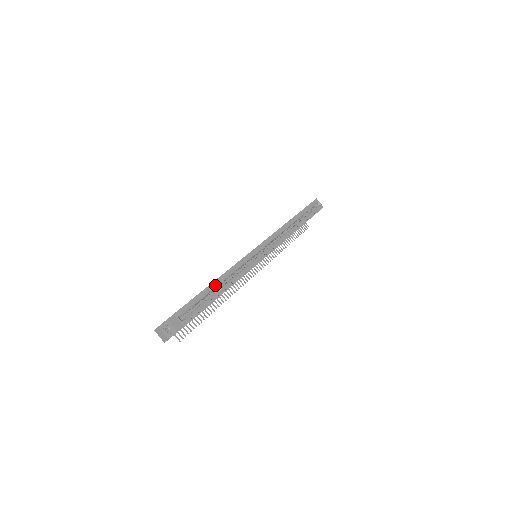
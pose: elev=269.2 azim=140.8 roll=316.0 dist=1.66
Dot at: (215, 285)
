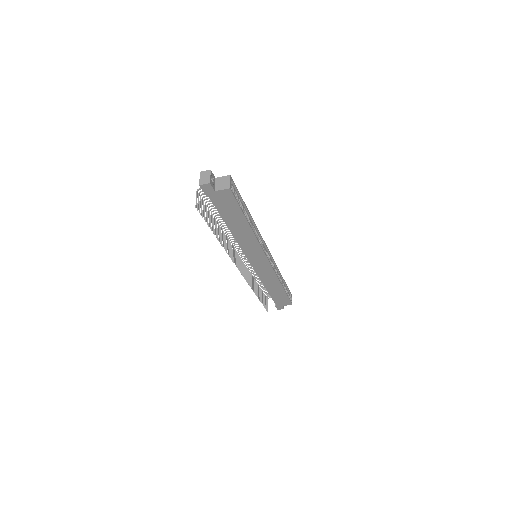
Dot at: (247, 213)
